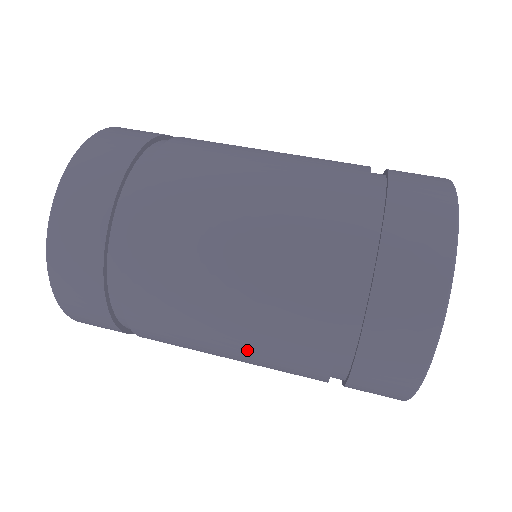
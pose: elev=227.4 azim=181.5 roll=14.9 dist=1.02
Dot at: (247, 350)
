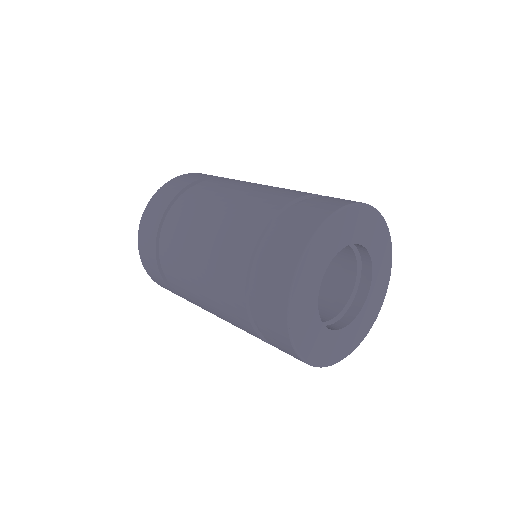
Dot at: (212, 246)
